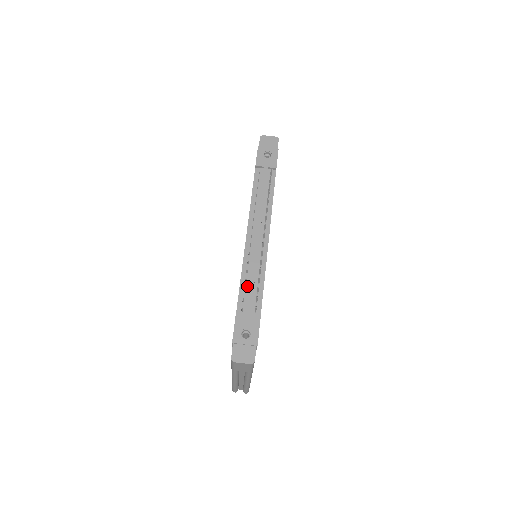
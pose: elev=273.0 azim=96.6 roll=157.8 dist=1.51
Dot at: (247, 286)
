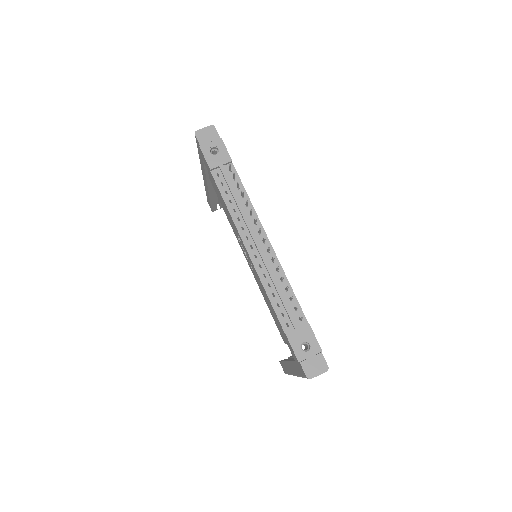
Dot at: (278, 300)
